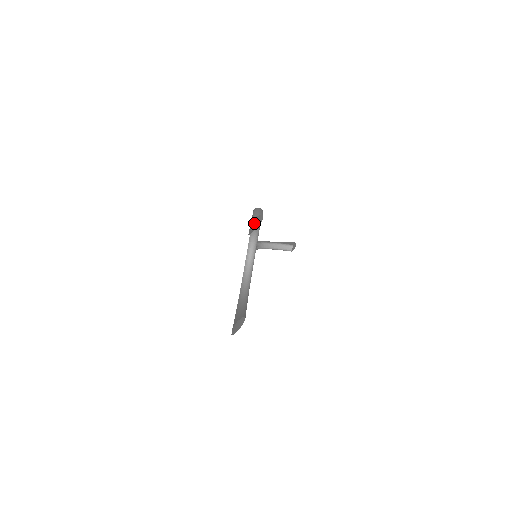
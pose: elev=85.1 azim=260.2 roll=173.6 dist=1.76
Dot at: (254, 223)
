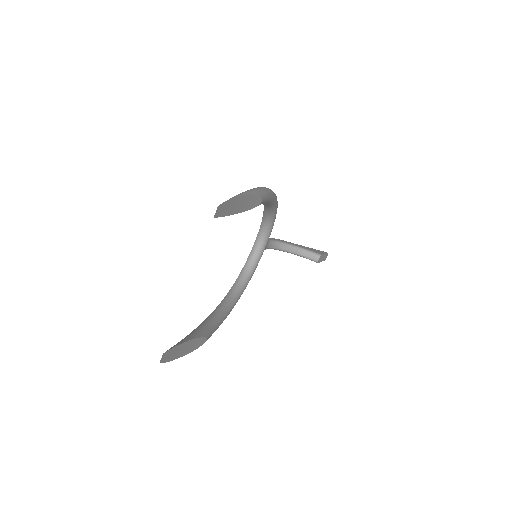
Dot at: (235, 203)
